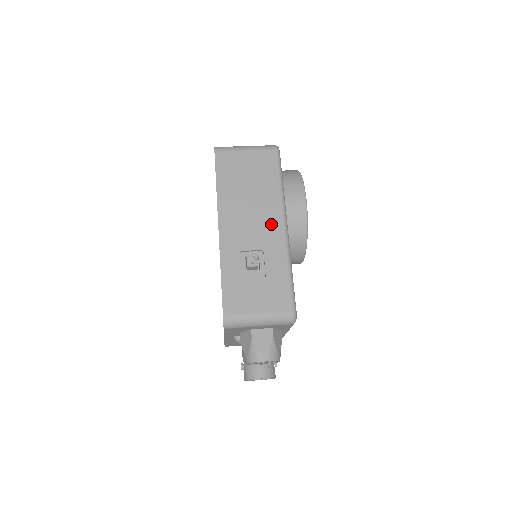
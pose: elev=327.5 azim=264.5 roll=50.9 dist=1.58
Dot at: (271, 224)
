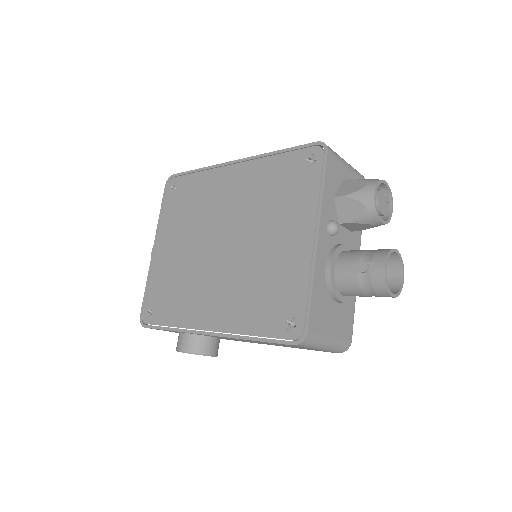
Dot at: occluded
